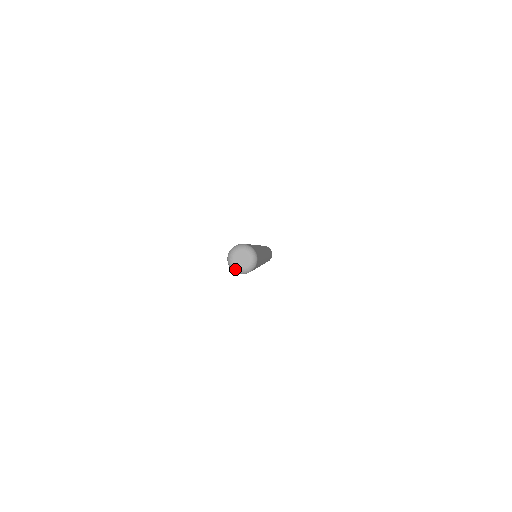
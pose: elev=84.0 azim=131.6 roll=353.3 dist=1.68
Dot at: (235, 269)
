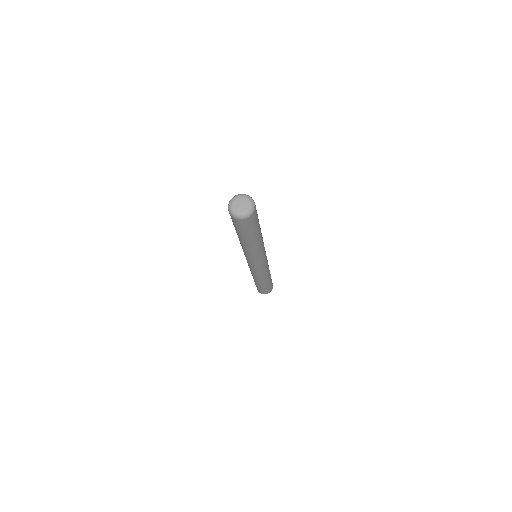
Dot at: (241, 215)
